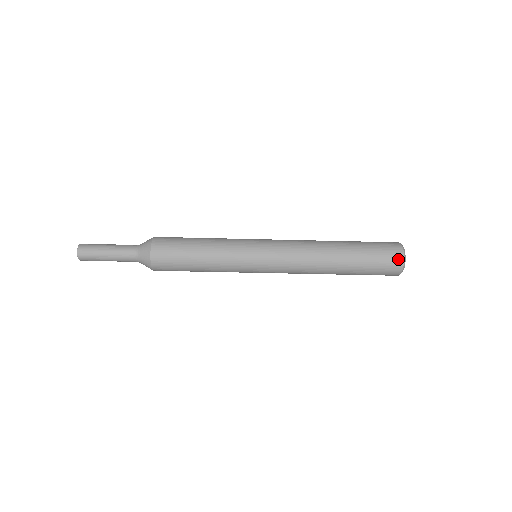
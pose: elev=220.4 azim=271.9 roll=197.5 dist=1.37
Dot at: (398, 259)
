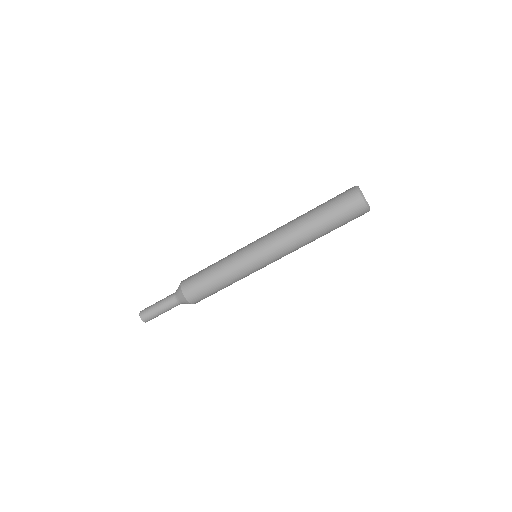
Dot at: (354, 194)
